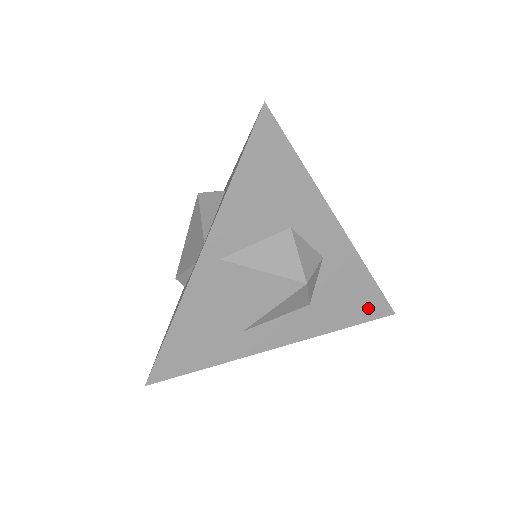
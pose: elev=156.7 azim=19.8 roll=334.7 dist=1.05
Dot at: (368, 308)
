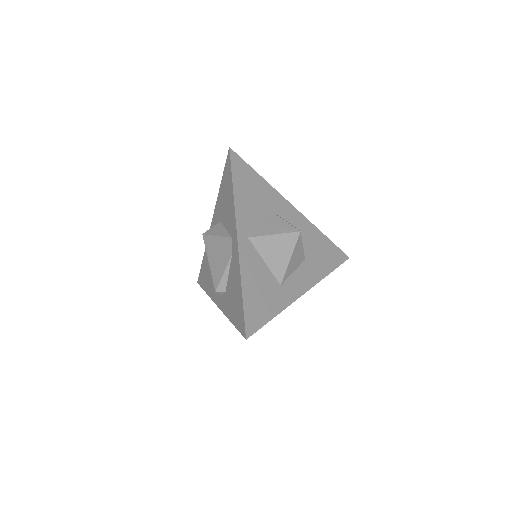
Dot at: (334, 257)
